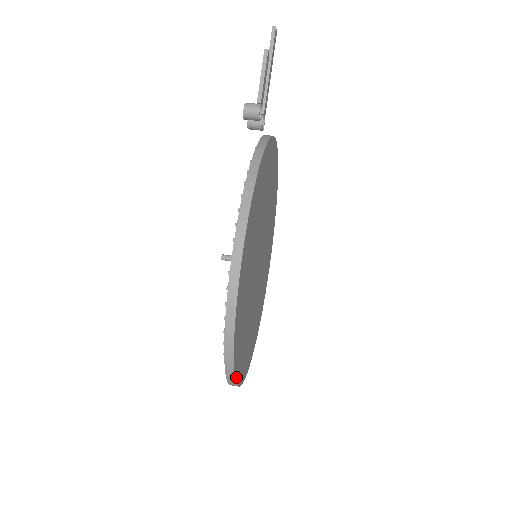
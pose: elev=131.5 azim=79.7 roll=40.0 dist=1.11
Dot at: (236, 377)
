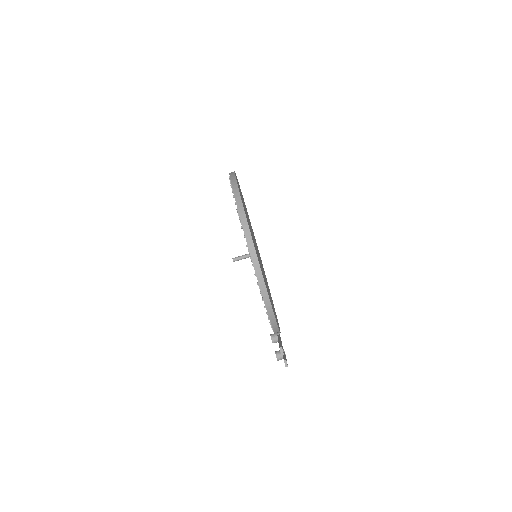
Dot at: occluded
